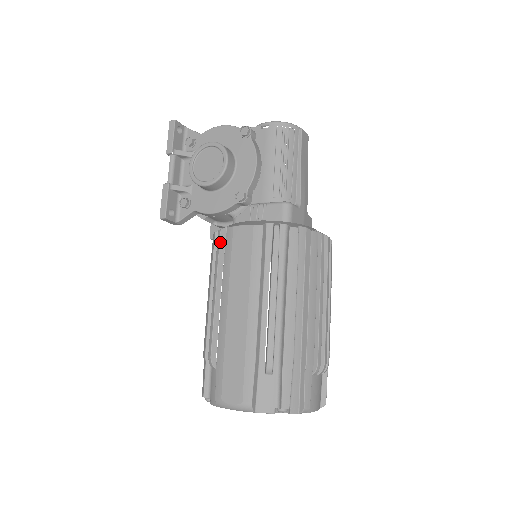
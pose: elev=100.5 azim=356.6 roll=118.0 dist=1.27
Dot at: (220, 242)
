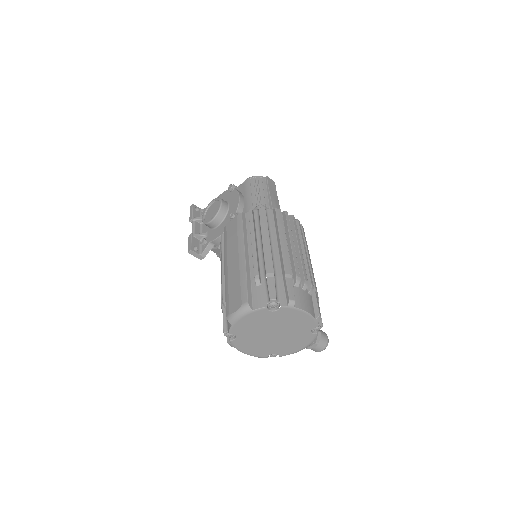
Dot at: (222, 240)
